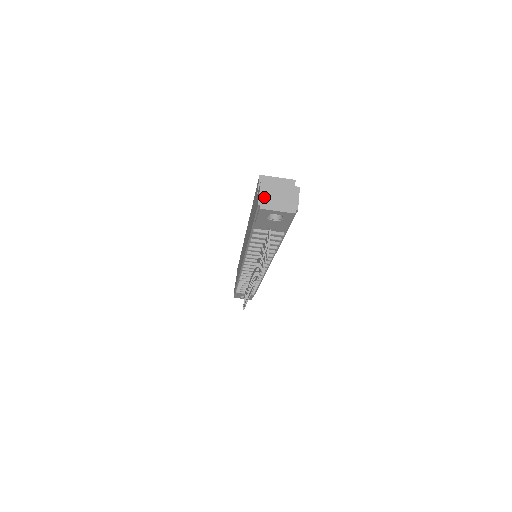
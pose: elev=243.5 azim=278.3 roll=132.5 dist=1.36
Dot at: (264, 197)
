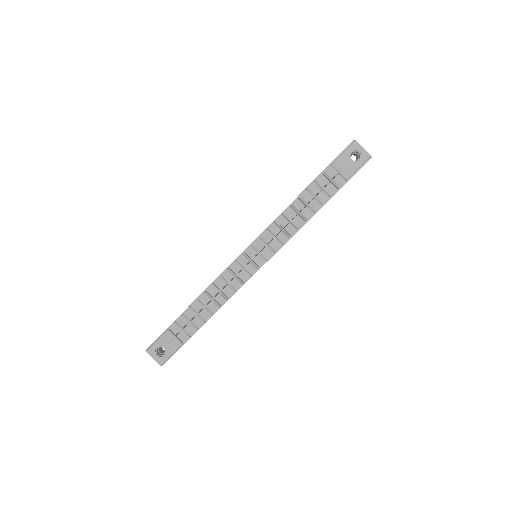
Dot at: occluded
